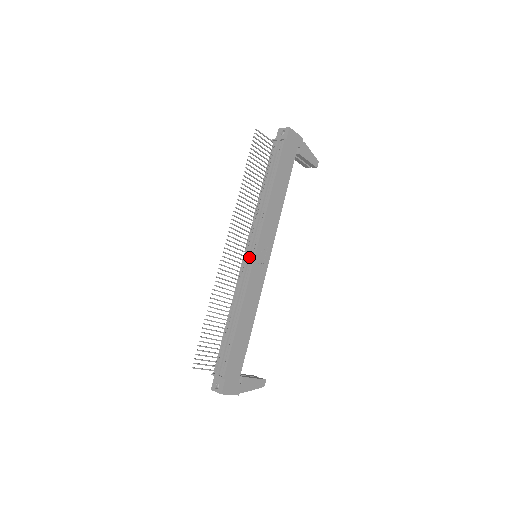
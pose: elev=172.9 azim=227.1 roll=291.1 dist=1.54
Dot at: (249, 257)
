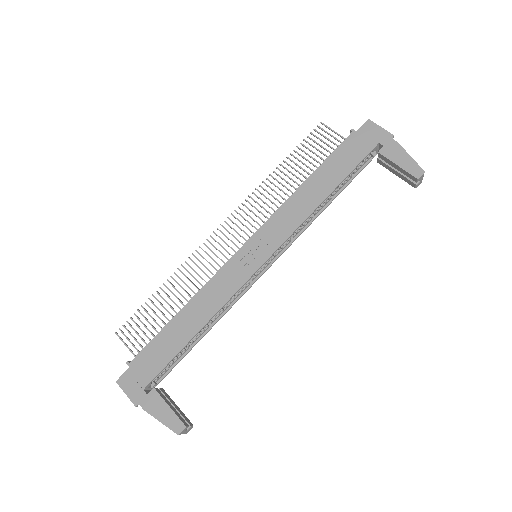
Dot at: occluded
